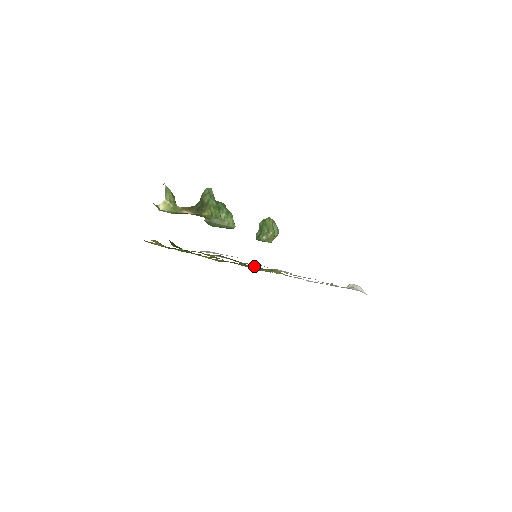
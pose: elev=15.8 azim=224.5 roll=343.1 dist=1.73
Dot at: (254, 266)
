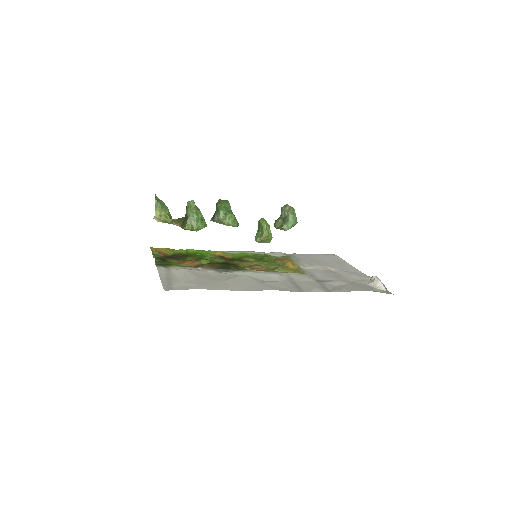
Dot at: (252, 267)
